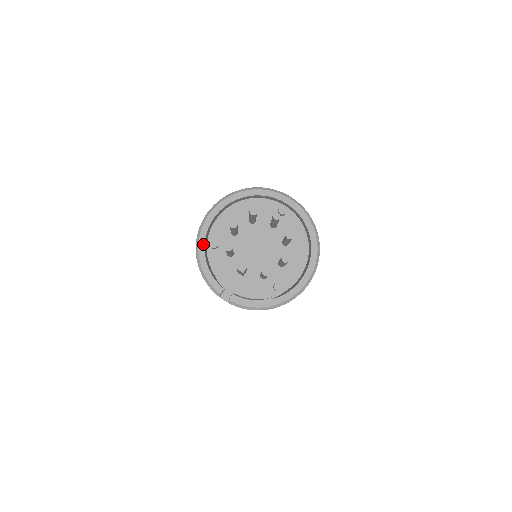
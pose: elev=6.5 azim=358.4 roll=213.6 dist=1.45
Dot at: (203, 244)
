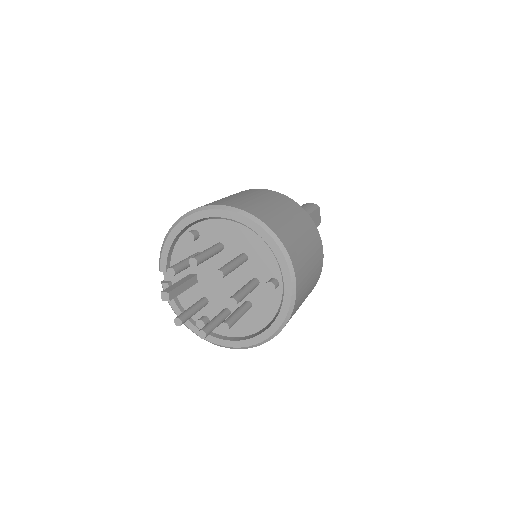
Dot at: (186, 224)
